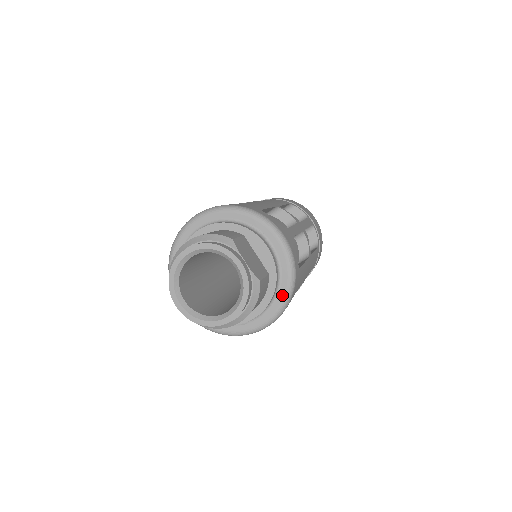
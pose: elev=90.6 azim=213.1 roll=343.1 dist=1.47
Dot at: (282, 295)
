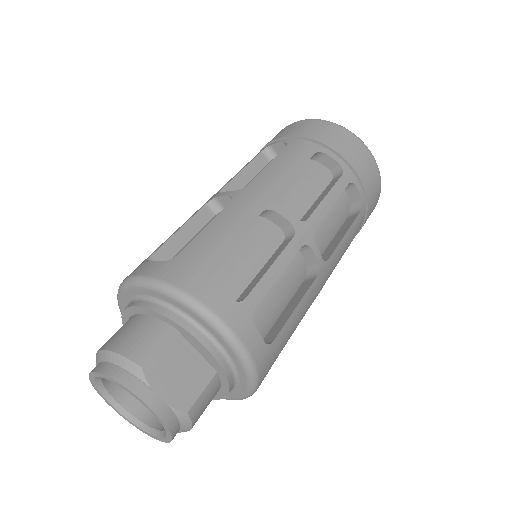
Dot at: (244, 386)
